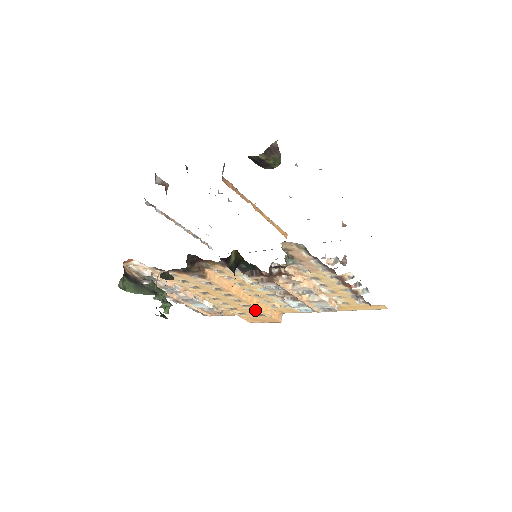
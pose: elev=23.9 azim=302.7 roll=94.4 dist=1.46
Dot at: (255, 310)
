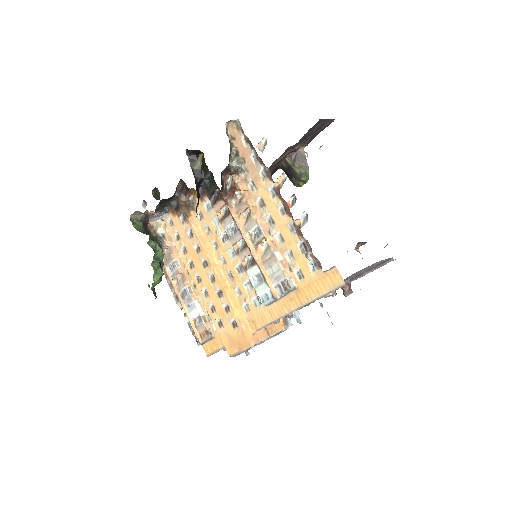
Dot at: (228, 308)
